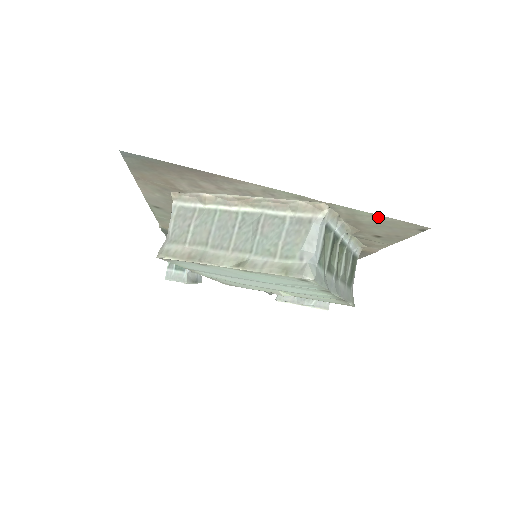
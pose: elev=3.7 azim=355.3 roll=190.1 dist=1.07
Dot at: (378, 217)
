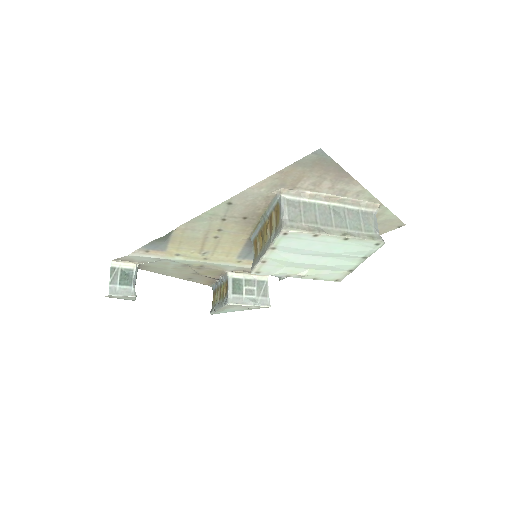
Dot at: (391, 216)
